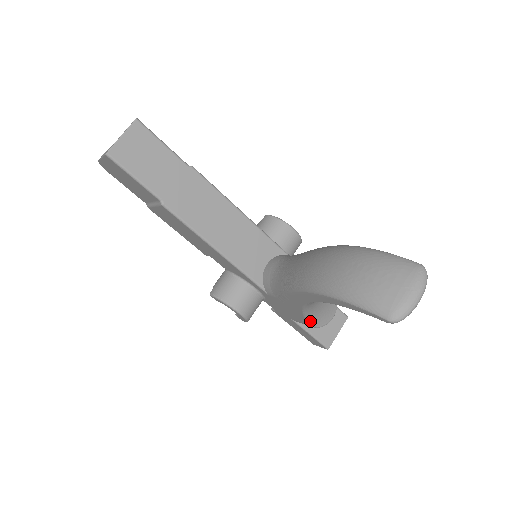
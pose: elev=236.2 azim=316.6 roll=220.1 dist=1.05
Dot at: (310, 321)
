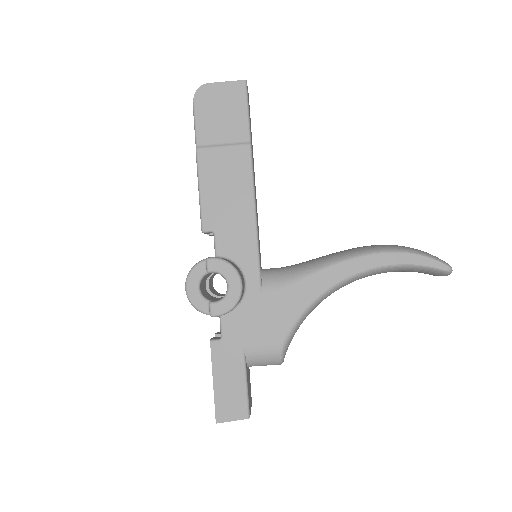
Dot at: (289, 337)
